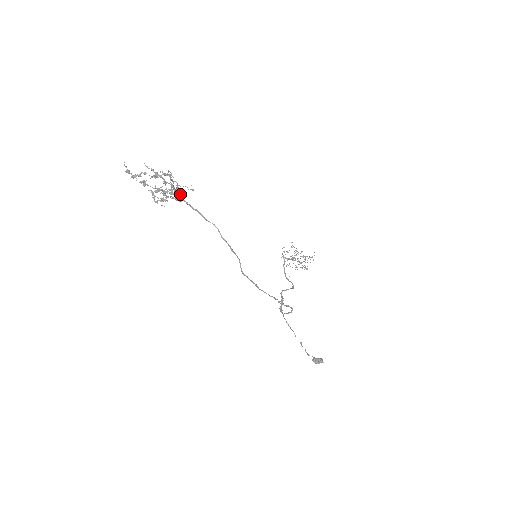
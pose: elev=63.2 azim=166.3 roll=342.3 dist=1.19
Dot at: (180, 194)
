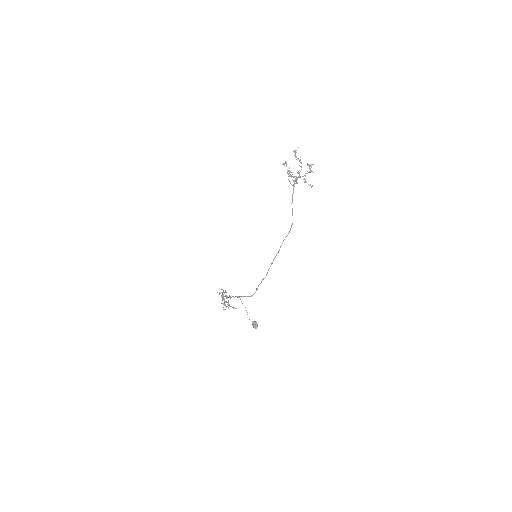
Dot at: occluded
